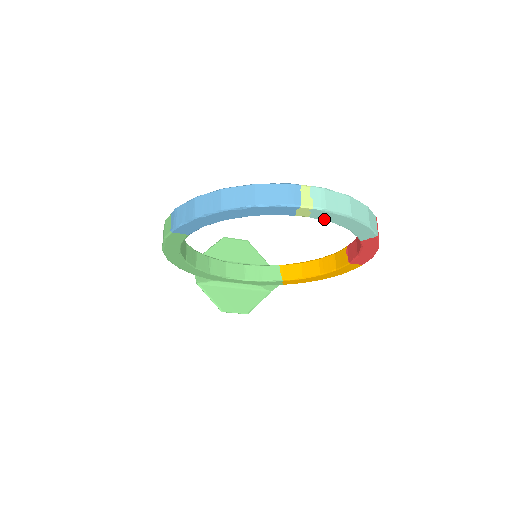
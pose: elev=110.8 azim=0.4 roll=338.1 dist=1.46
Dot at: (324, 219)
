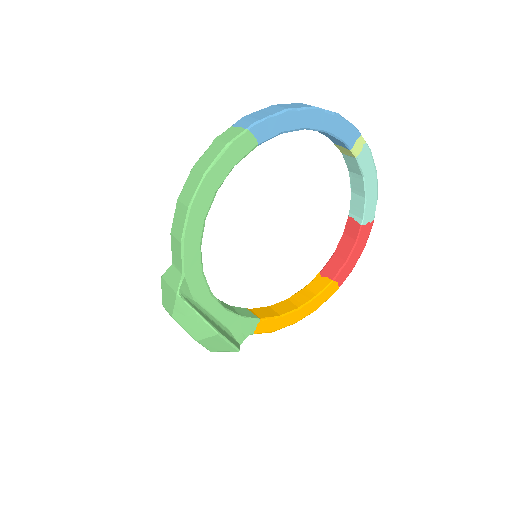
Dot at: (363, 167)
